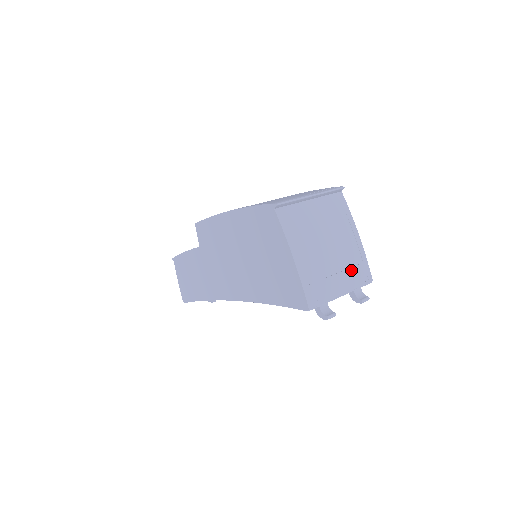
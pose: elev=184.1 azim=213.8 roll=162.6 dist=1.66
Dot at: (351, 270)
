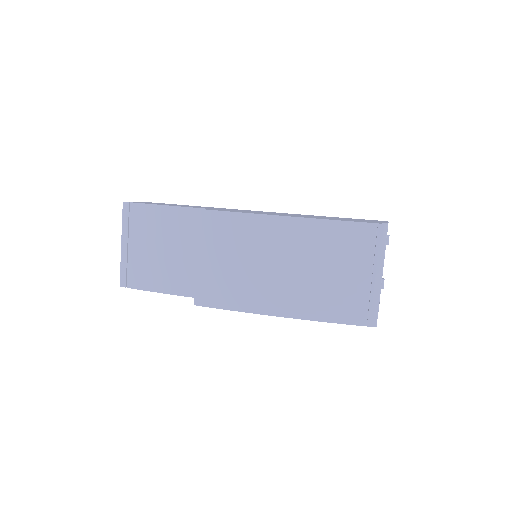
Dot at: occluded
